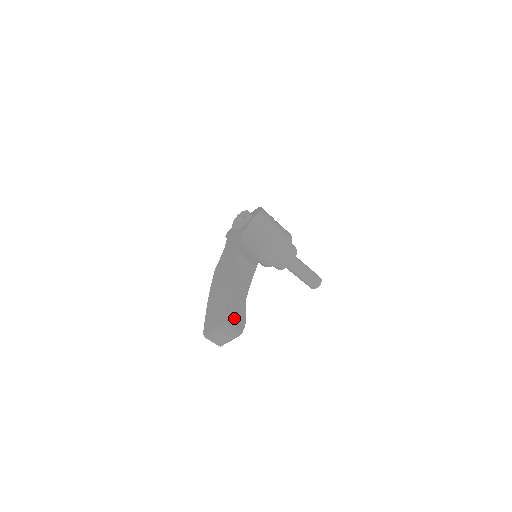
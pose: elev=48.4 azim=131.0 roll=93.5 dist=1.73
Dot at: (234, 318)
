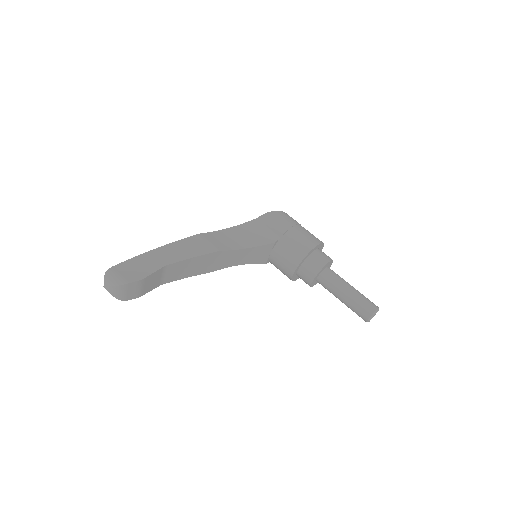
Dot at: (128, 270)
